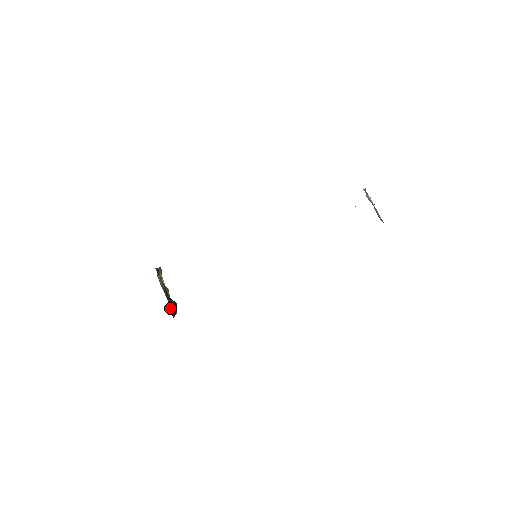
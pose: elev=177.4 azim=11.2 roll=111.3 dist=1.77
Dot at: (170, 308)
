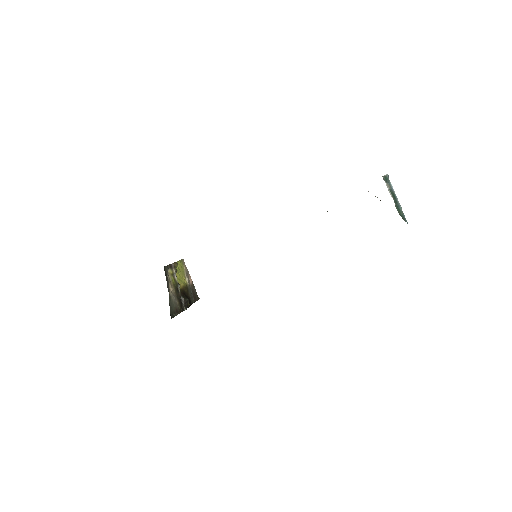
Dot at: (171, 306)
